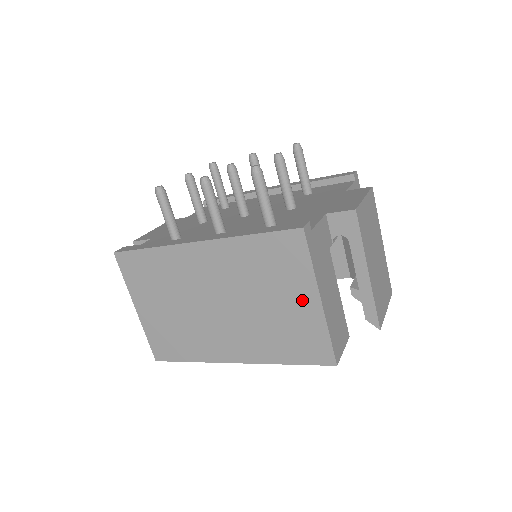
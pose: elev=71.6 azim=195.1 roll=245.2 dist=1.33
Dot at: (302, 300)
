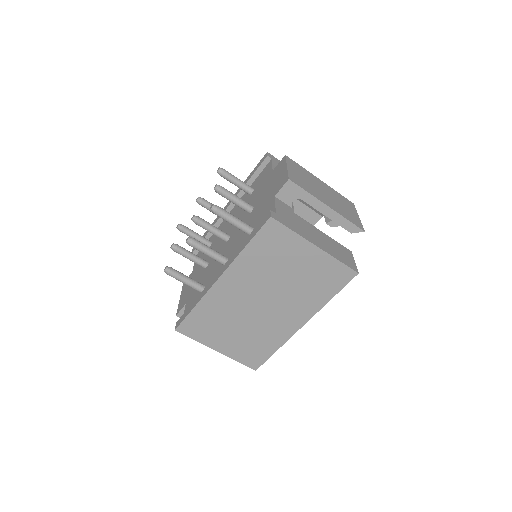
Dot at: (306, 256)
